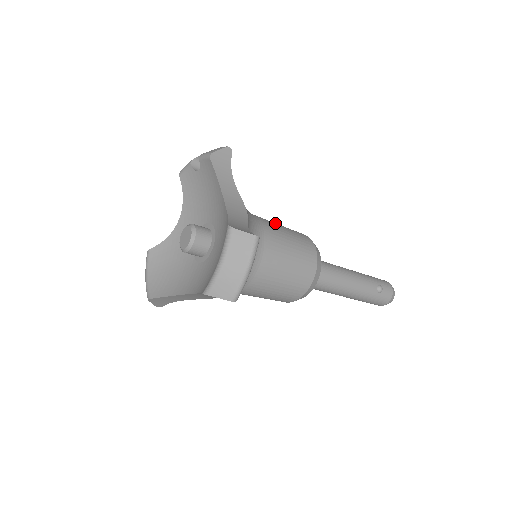
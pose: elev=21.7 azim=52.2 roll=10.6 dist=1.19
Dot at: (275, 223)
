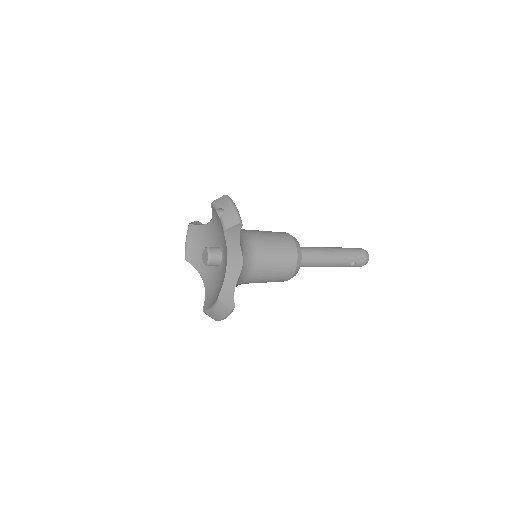
Dot at: (271, 248)
